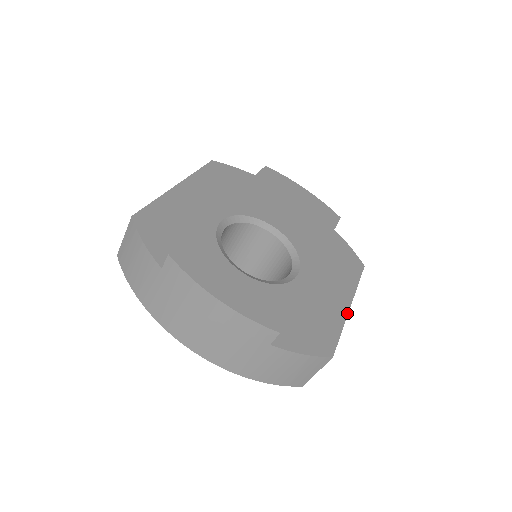
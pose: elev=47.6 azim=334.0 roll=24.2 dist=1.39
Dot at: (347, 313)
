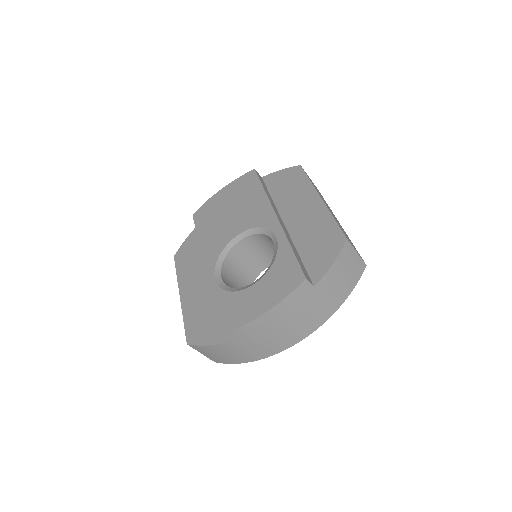
Dot at: (325, 205)
